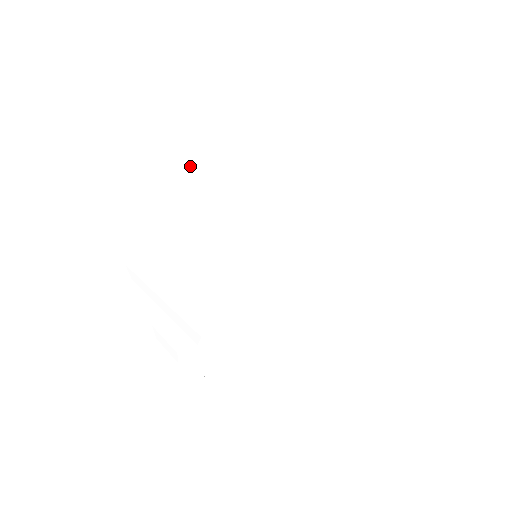
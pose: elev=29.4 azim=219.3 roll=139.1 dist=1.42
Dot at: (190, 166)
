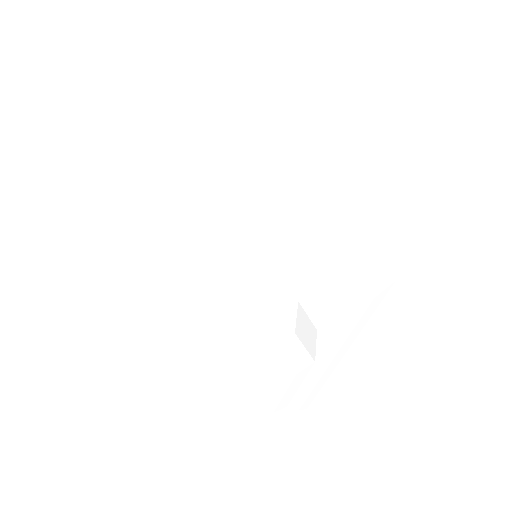
Dot at: occluded
